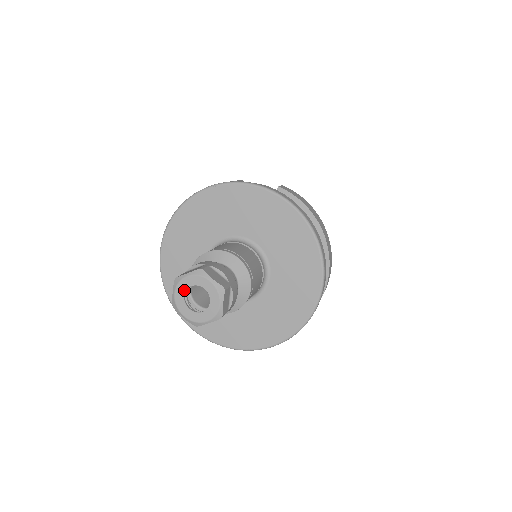
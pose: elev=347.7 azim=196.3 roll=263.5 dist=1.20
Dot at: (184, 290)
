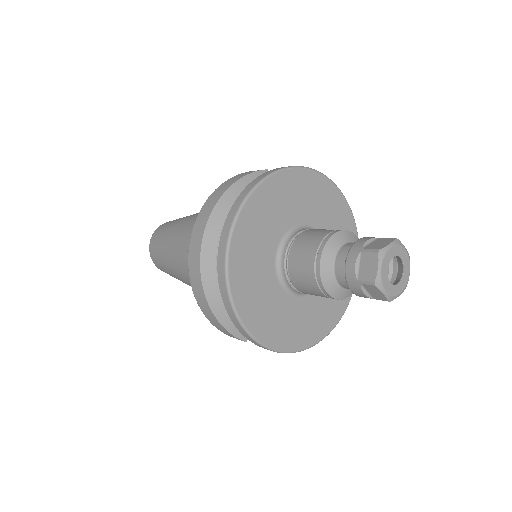
Dot at: (388, 262)
